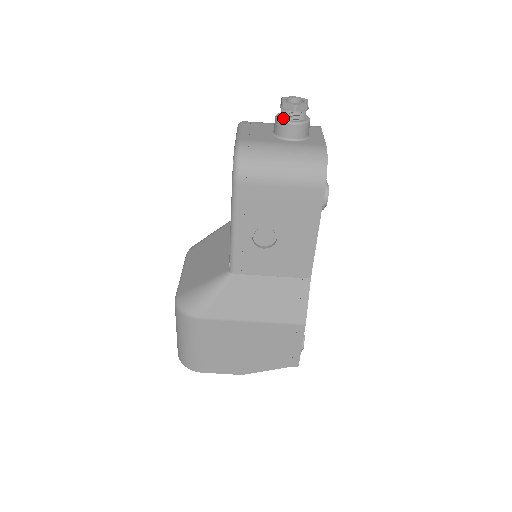
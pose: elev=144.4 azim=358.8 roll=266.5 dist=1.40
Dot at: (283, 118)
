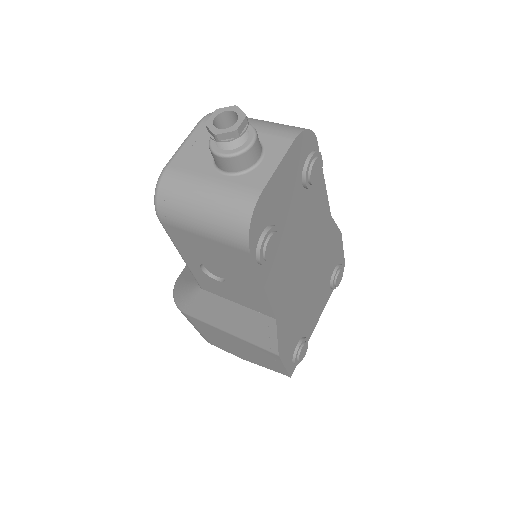
Dot at: (215, 142)
